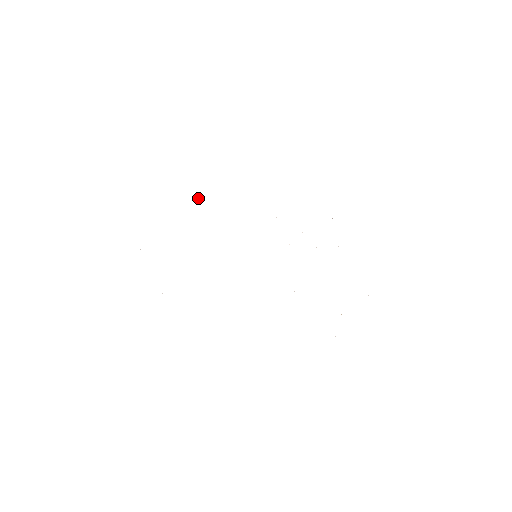
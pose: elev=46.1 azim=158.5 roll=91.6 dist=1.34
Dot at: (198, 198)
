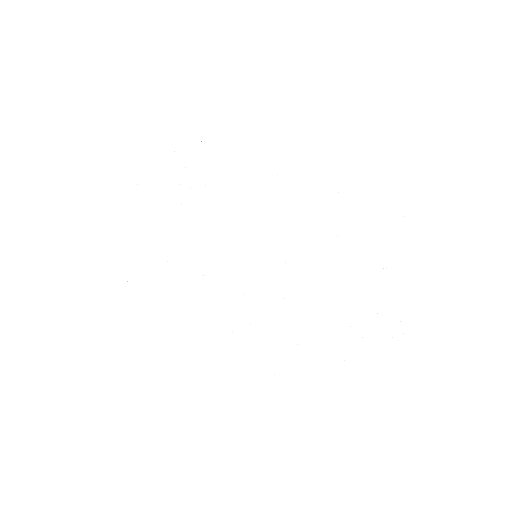
Dot at: occluded
